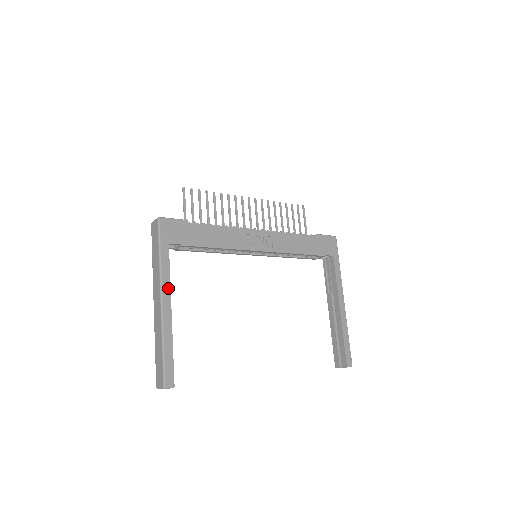
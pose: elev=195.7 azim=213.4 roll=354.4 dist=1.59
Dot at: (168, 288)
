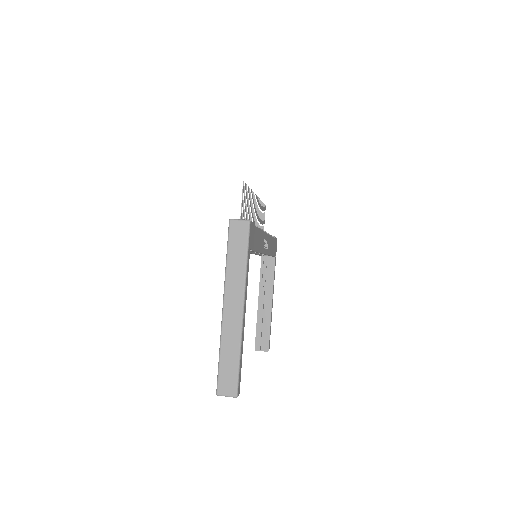
Dot at: (246, 296)
